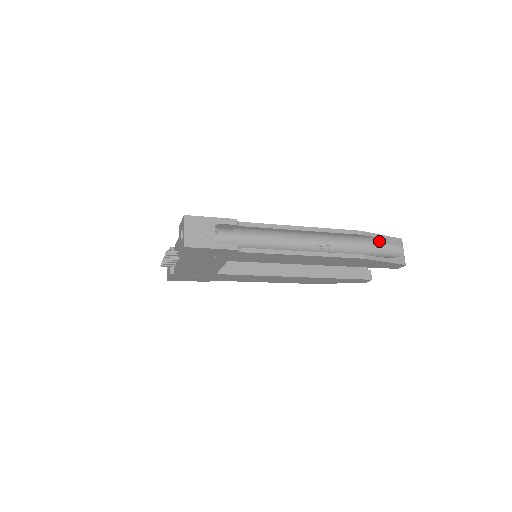
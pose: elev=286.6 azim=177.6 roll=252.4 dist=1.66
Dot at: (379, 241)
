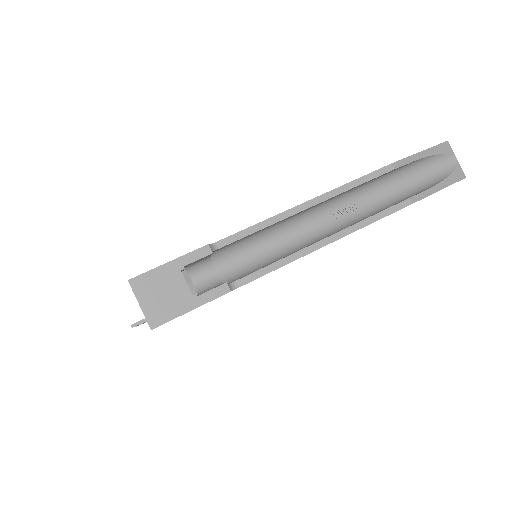
Dot at: (419, 162)
